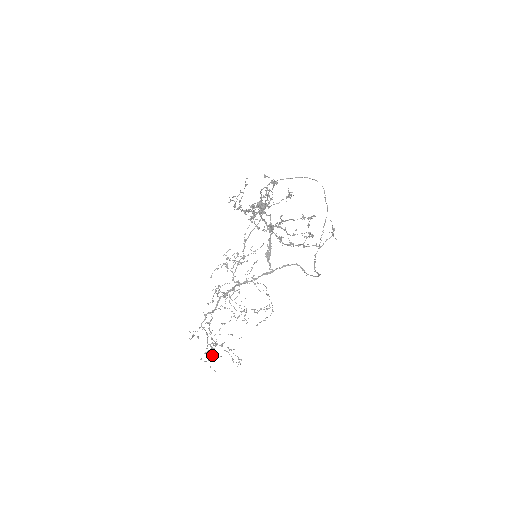
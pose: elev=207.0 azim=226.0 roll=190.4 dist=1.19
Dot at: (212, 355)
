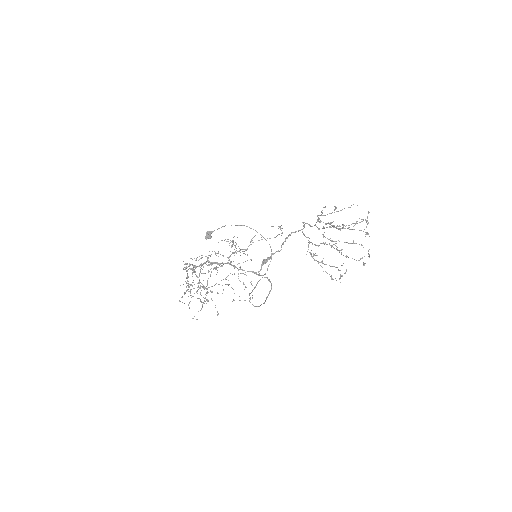
Dot at: occluded
